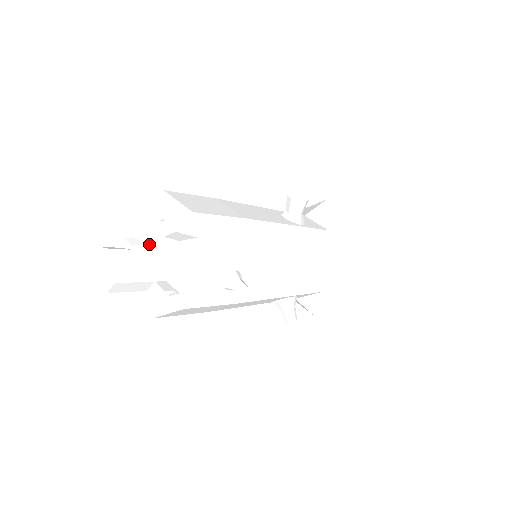
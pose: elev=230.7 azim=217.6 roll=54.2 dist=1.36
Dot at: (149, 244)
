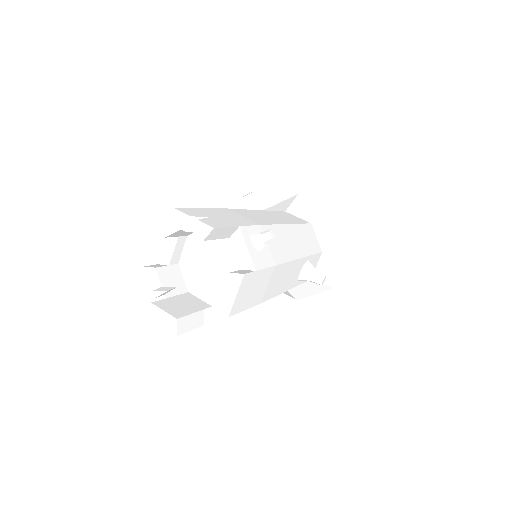
Dot at: (175, 289)
